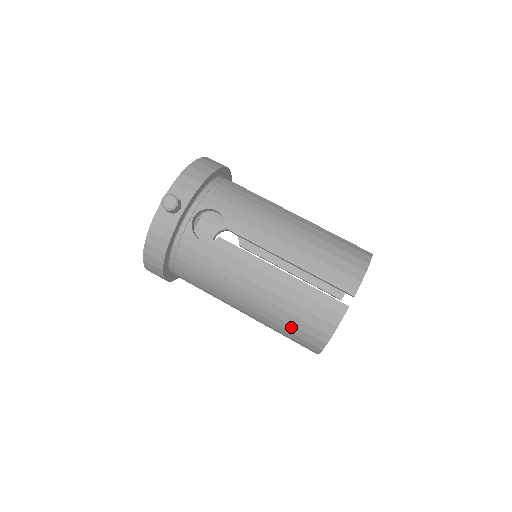
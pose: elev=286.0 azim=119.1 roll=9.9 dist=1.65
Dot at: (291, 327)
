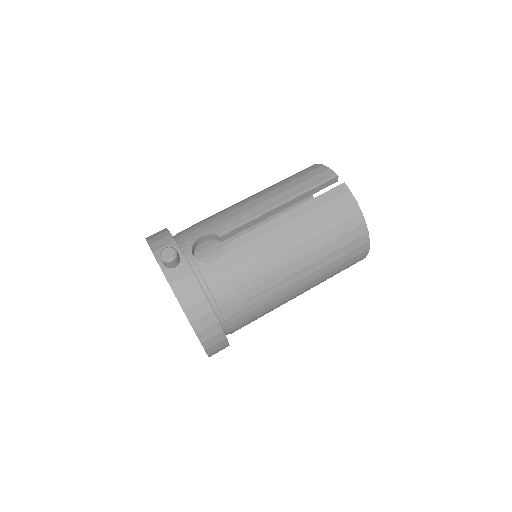
Dot at: (336, 242)
